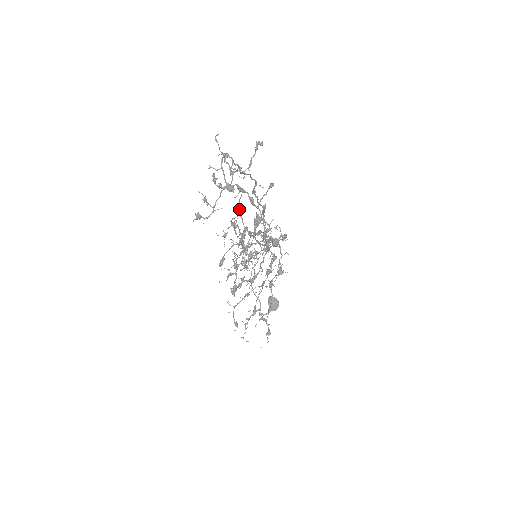
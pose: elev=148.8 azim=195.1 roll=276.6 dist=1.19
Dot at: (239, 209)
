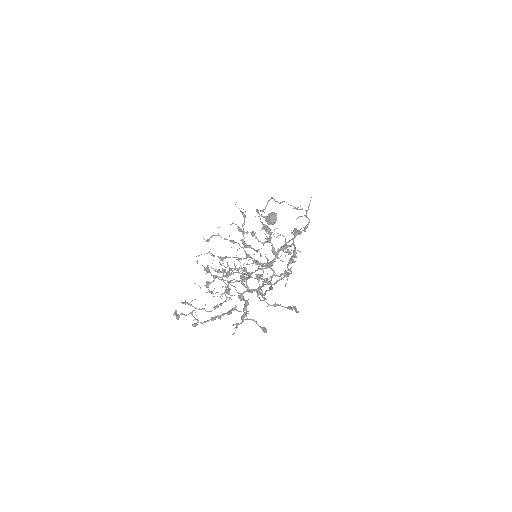
Dot at: (229, 311)
